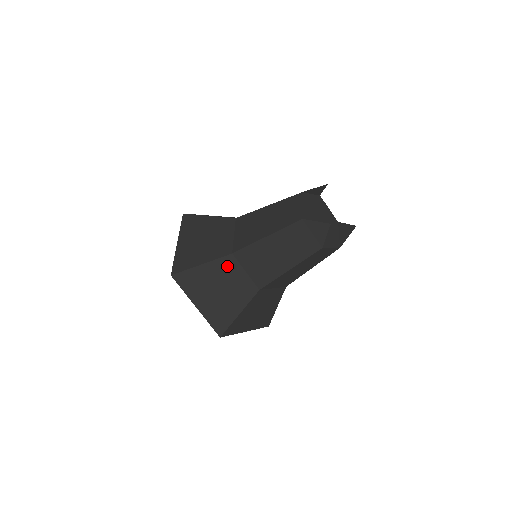
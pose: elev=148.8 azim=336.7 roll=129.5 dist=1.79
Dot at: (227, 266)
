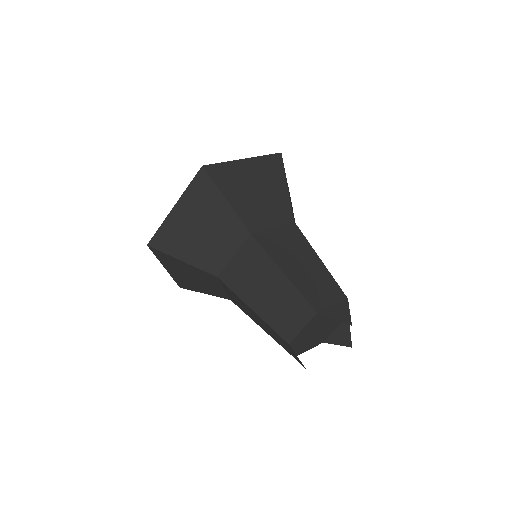
Dot at: (208, 277)
